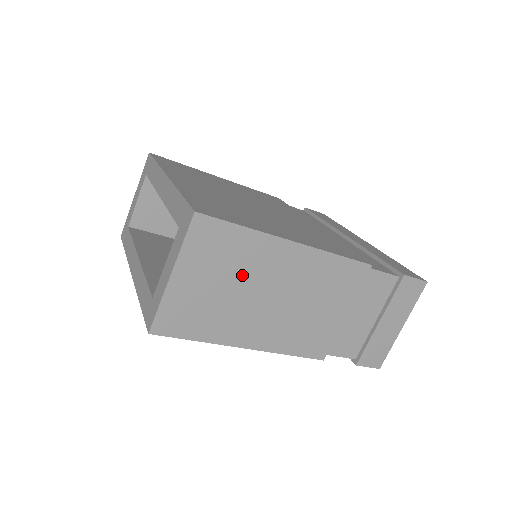
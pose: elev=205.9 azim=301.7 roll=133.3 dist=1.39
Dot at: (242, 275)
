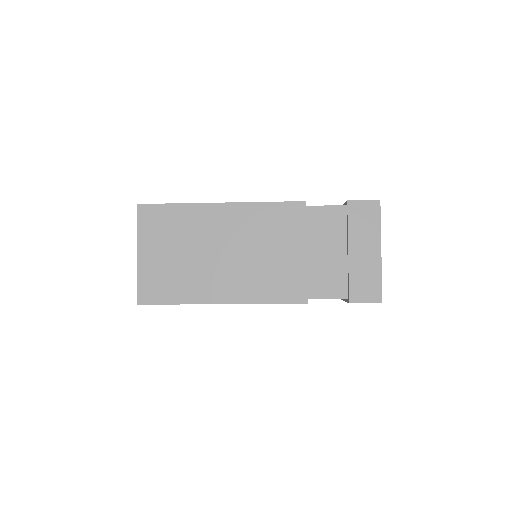
Dot at: (190, 241)
